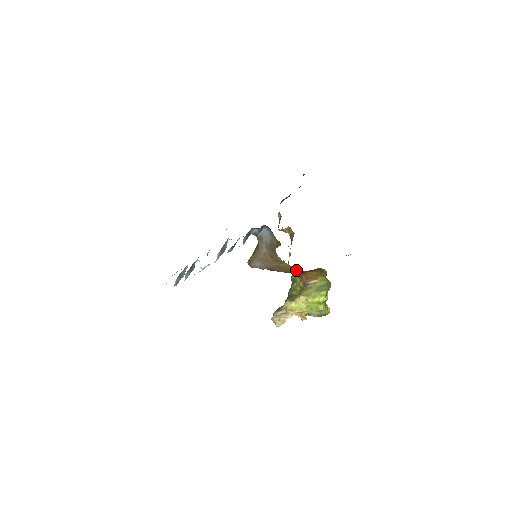
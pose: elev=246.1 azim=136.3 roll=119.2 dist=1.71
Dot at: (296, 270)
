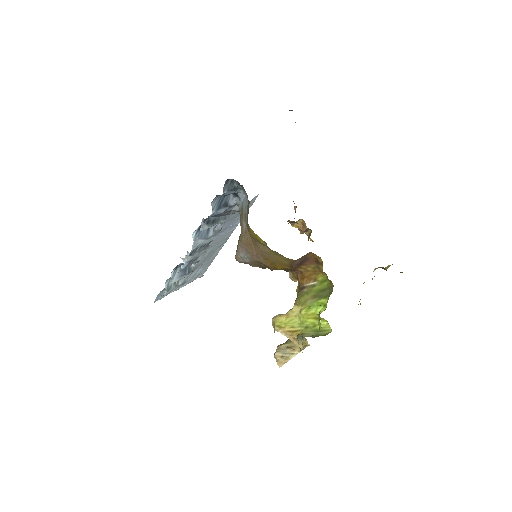
Dot at: (282, 258)
